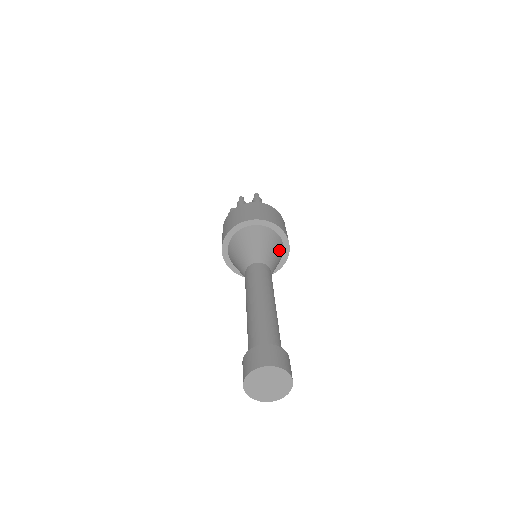
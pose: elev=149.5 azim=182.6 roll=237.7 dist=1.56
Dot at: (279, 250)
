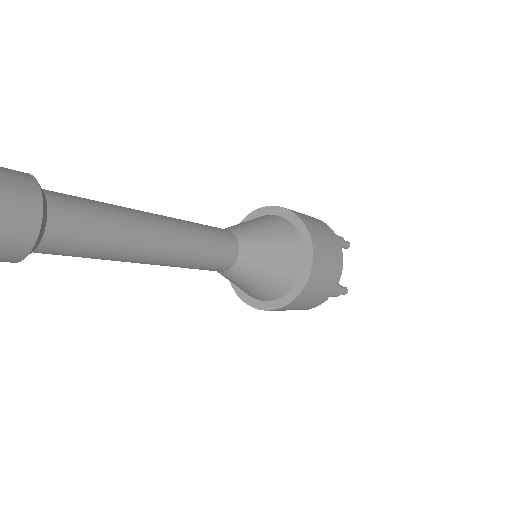
Dot at: (284, 266)
